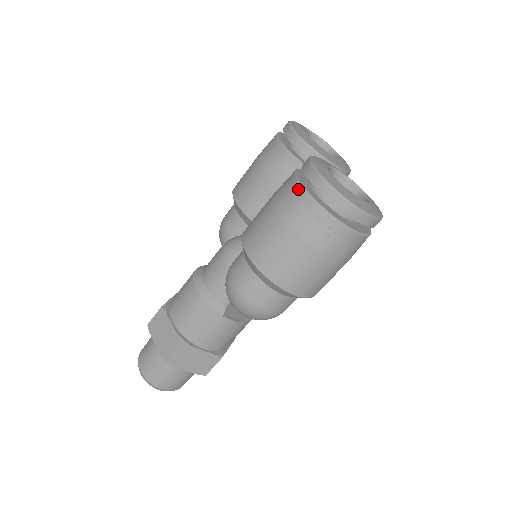
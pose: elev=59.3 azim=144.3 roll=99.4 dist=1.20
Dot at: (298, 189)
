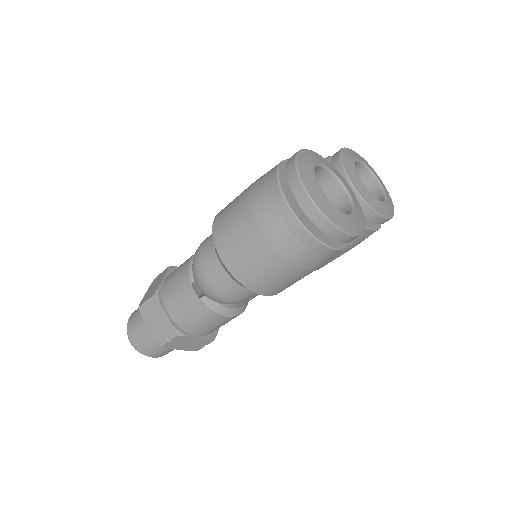
Dot at: occluded
